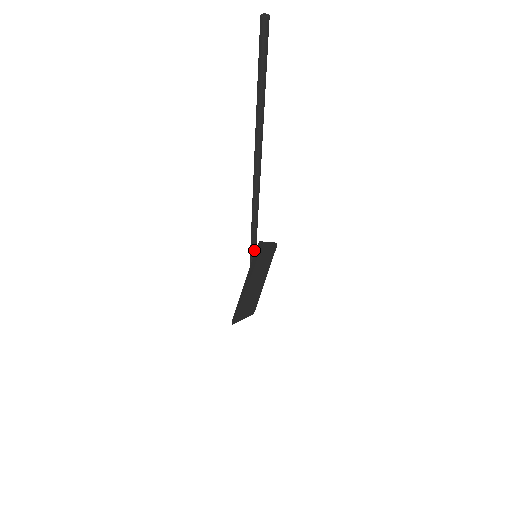
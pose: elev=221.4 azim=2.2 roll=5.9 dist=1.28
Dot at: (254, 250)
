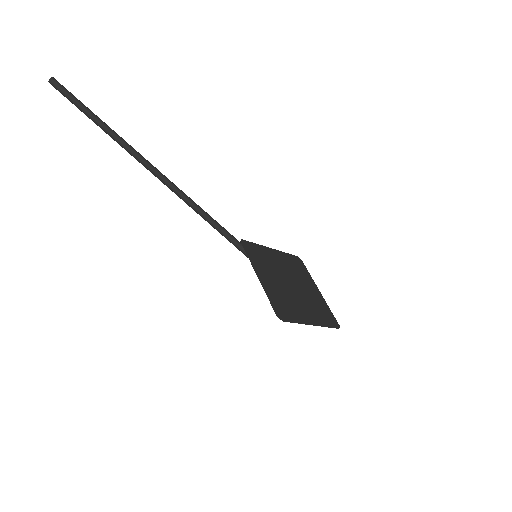
Dot at: (245, 250)
